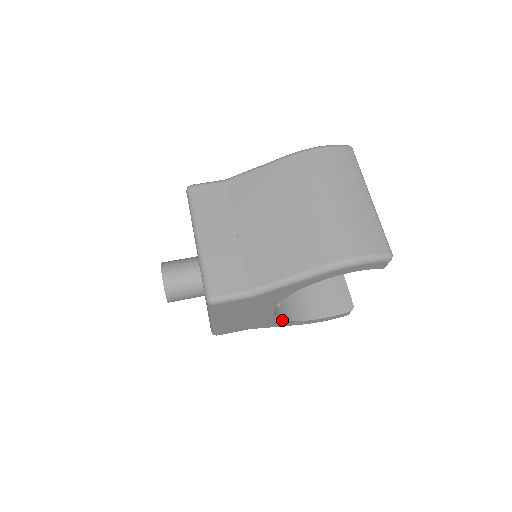
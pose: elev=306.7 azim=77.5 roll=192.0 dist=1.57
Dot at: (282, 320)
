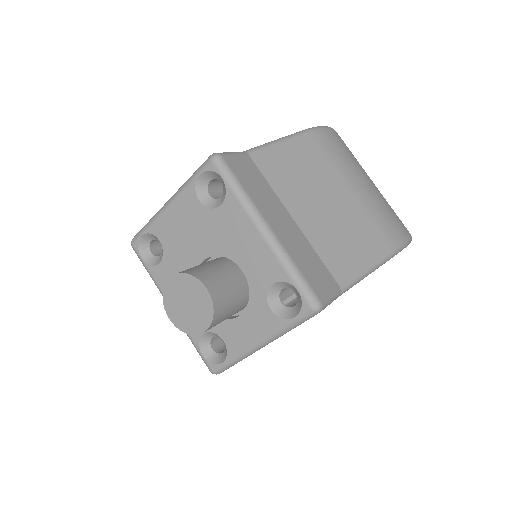
Dot at: occluded
